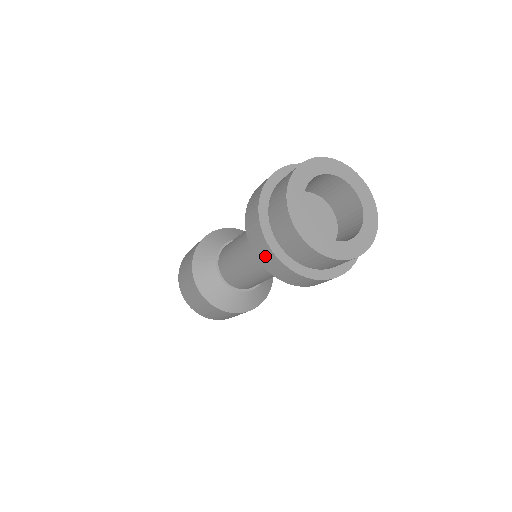
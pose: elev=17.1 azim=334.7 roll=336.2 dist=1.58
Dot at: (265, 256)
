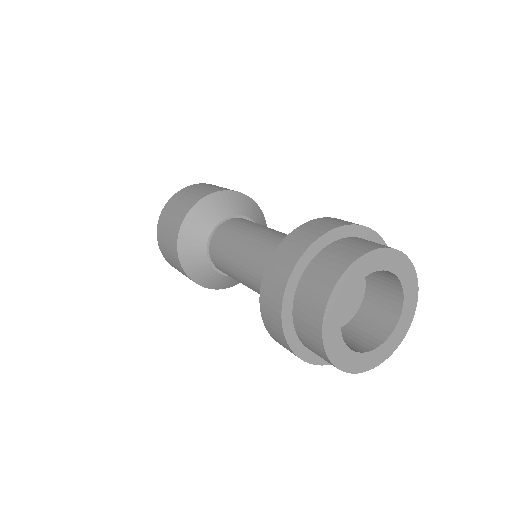
Dot at: occluded
